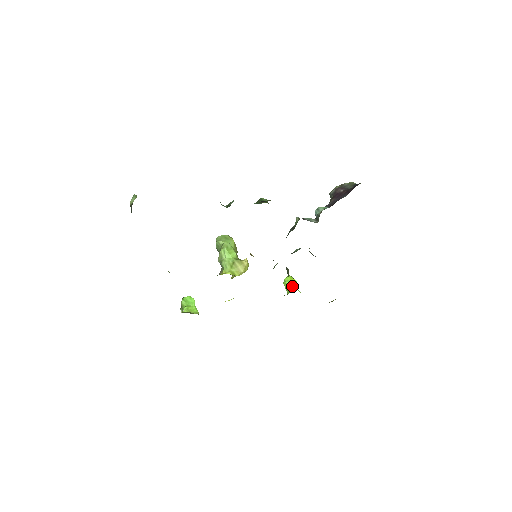
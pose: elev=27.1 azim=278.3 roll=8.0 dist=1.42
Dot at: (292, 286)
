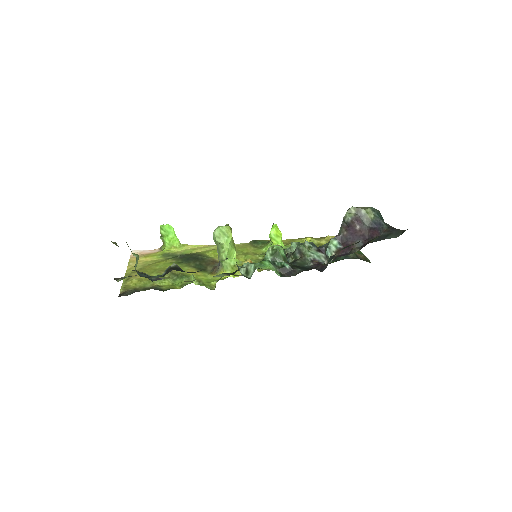
Dot at: (277, 241)
